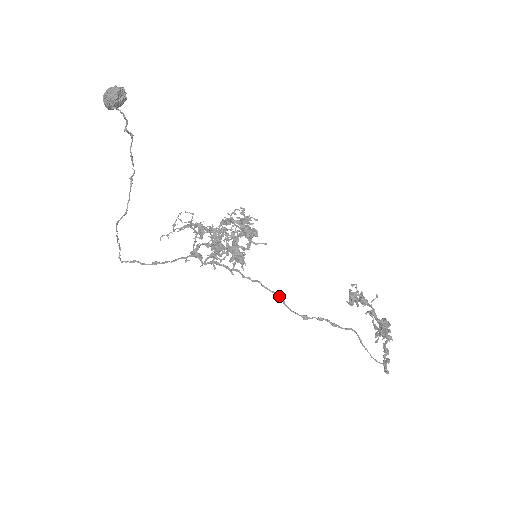
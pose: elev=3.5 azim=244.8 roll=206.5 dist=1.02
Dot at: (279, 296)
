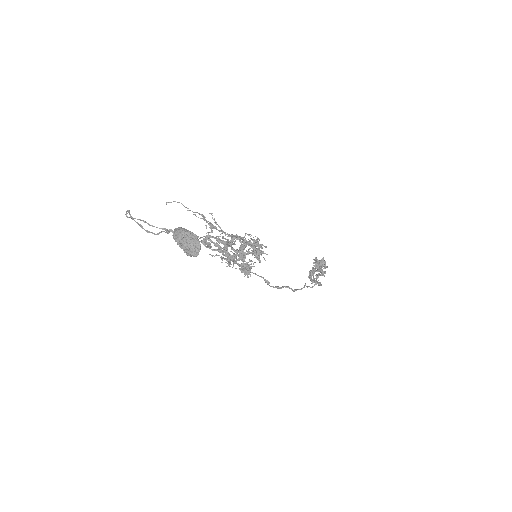
Dot at: (266, 282)
